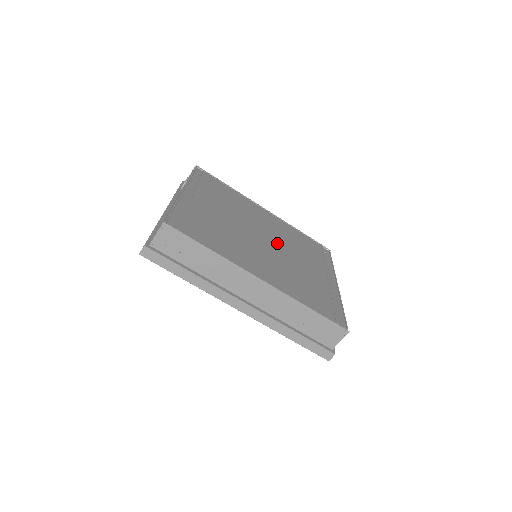
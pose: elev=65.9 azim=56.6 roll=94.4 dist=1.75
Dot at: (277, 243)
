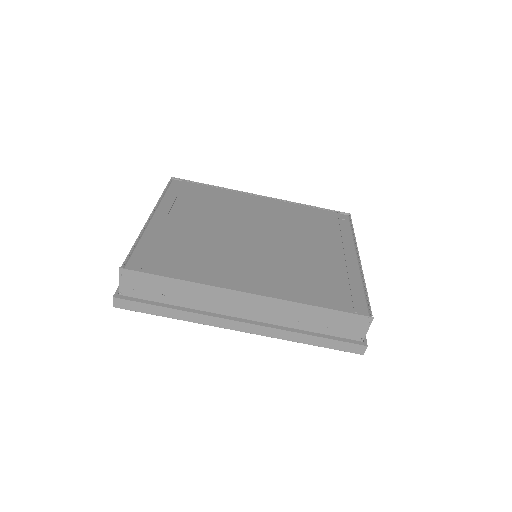
Dot at: (274, 234)
